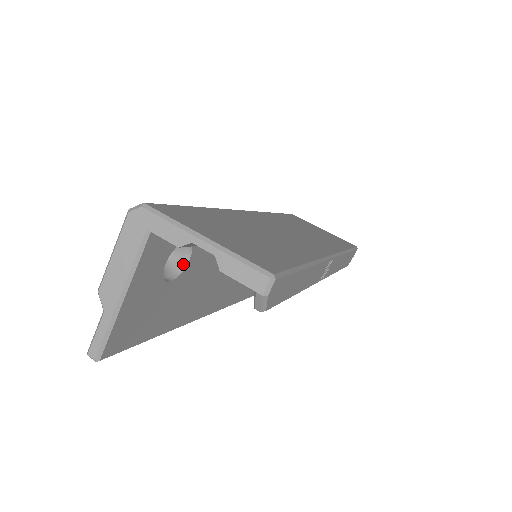
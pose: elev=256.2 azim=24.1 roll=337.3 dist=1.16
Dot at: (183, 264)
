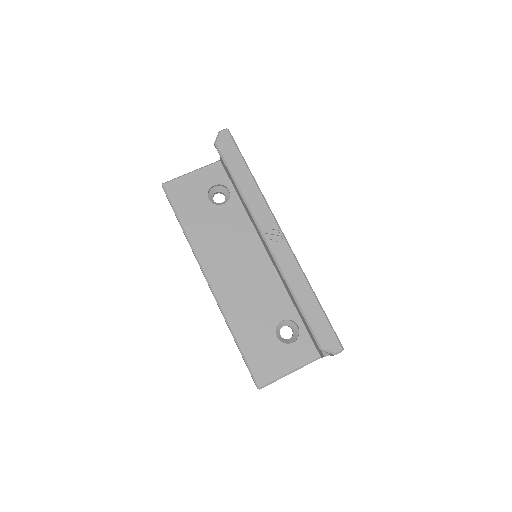
Dot at: (220, 206)
